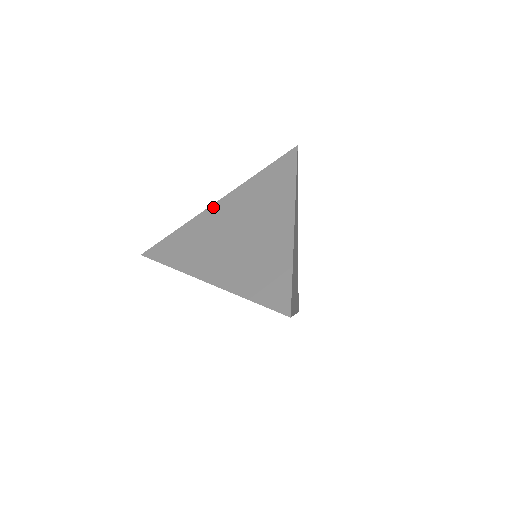
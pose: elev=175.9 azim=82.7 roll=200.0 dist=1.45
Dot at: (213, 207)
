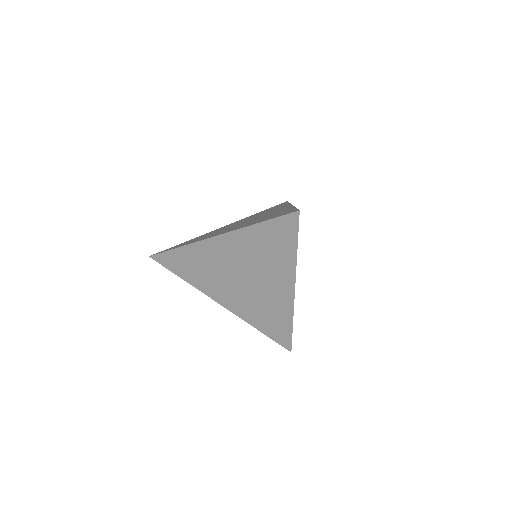
Dot at: (219, 228)
